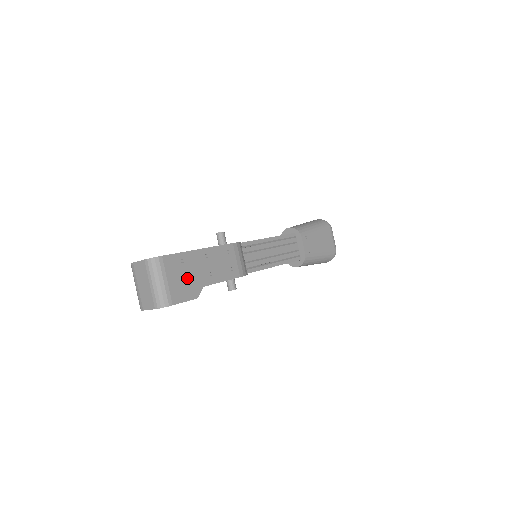
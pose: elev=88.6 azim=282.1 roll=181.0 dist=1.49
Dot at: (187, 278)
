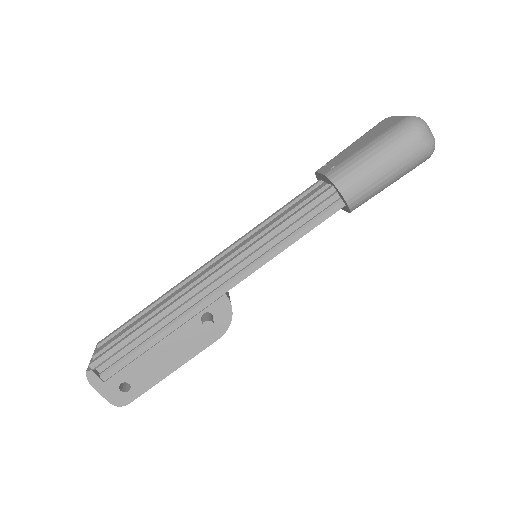
Dot at: occluded
